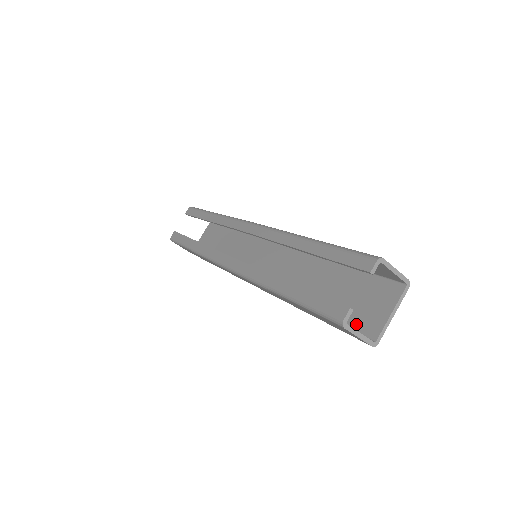
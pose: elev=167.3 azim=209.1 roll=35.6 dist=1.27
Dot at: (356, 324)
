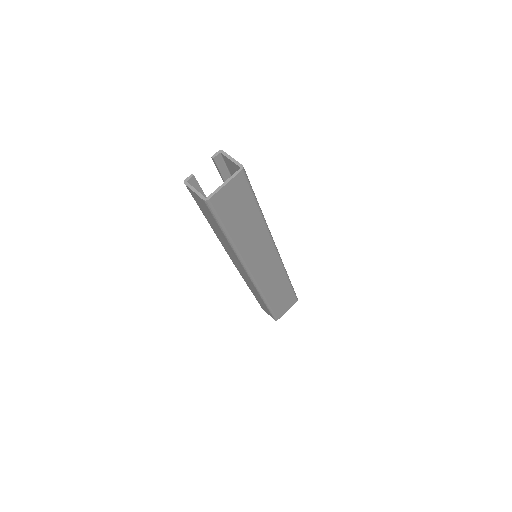
Dot at: (218, 207)
